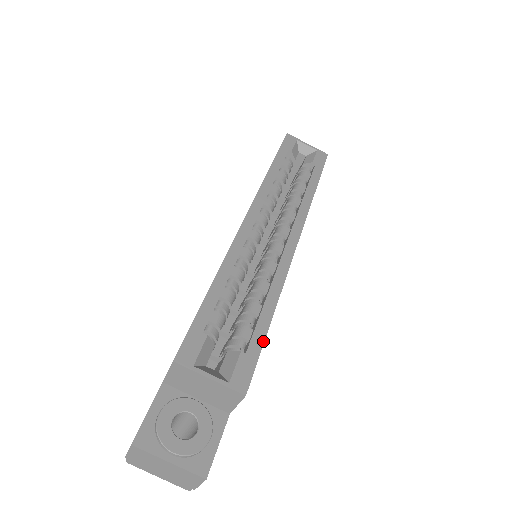
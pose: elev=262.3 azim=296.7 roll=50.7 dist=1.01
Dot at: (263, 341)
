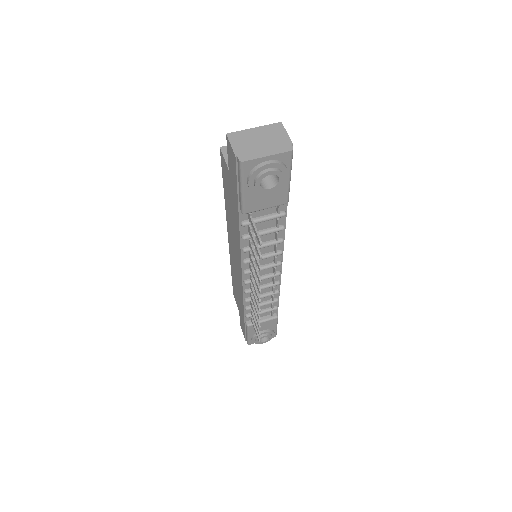
Dot at: occluded
